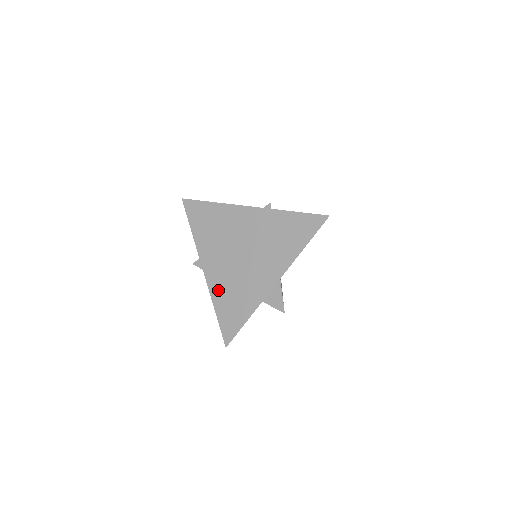
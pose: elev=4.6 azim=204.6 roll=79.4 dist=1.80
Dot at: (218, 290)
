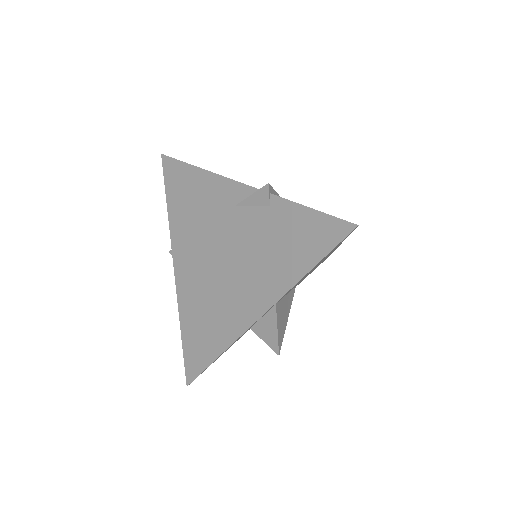
Dot at: (187, 302)
